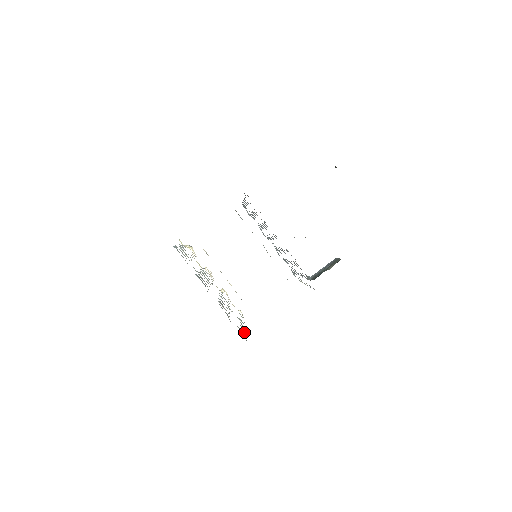
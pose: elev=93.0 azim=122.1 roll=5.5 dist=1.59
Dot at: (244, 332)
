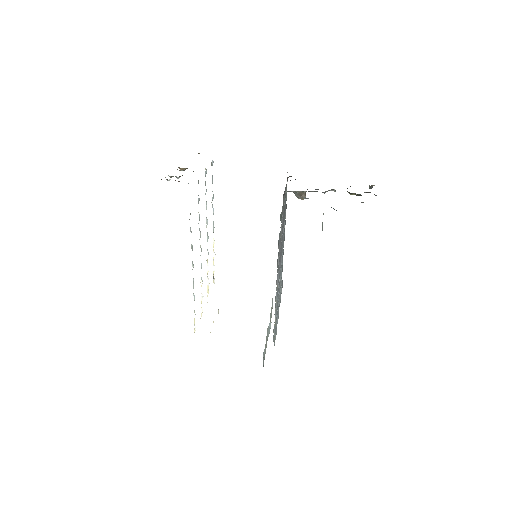
Dot at: occluded
